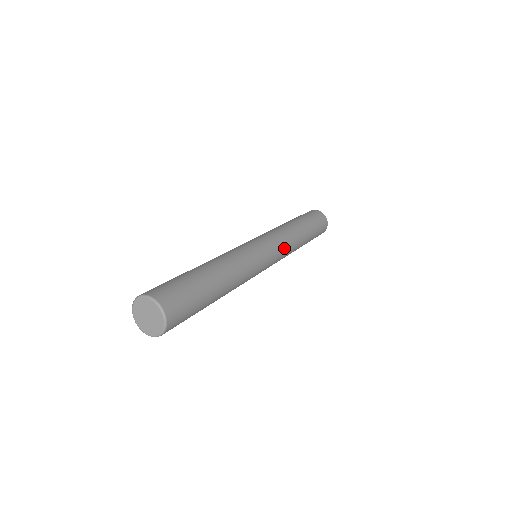
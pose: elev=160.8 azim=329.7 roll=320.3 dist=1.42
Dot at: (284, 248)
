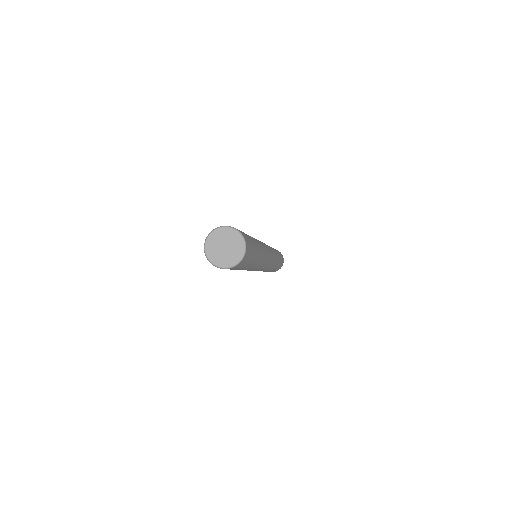
Dot at: (274, 258)
